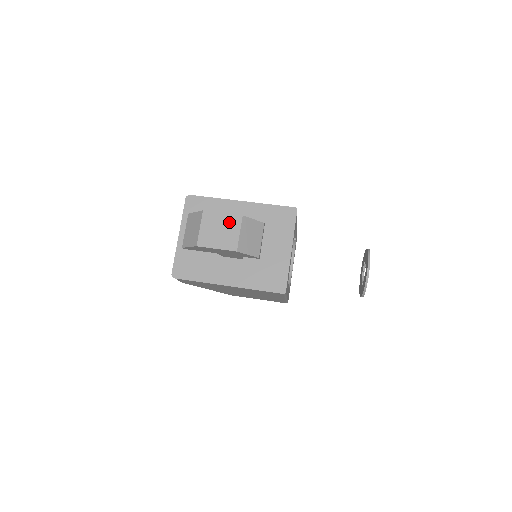
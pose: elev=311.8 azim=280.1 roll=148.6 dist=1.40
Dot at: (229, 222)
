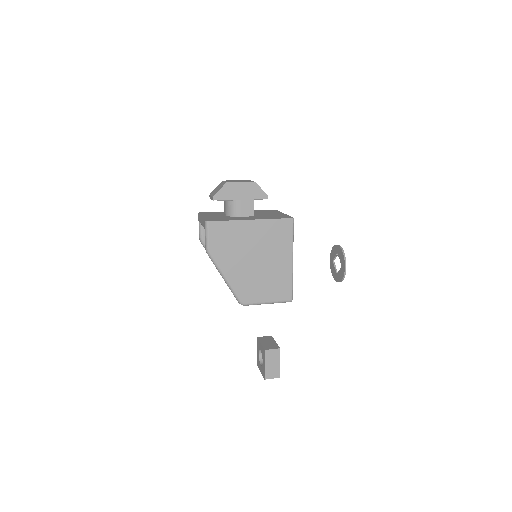
Dot at: (242, 180)
